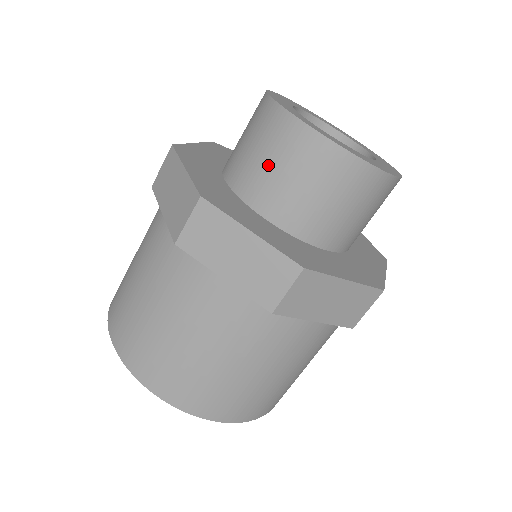
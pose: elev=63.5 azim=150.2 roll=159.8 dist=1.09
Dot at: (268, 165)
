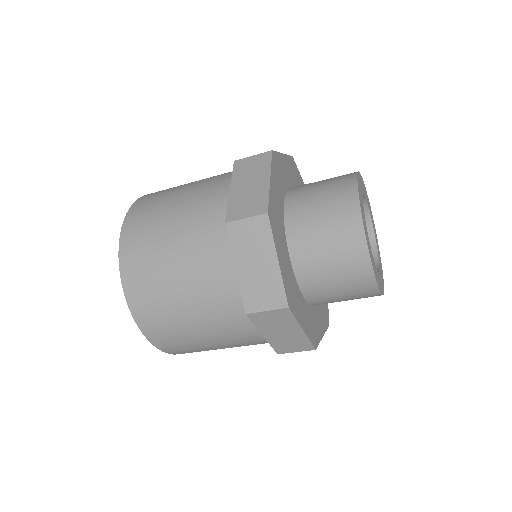
Dot at: (331, 276)
